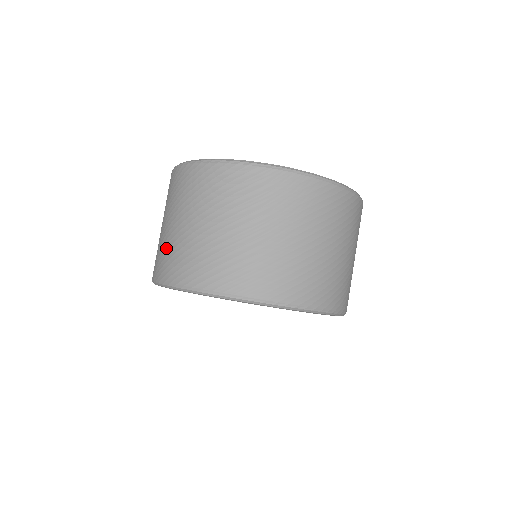
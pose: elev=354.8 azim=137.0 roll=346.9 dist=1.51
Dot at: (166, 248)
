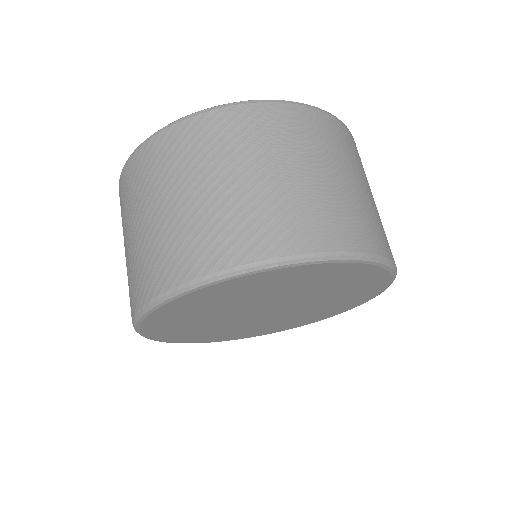
Dot at: (134, 265)
